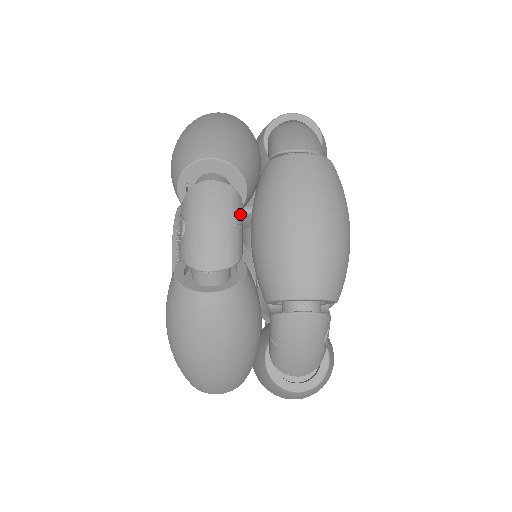
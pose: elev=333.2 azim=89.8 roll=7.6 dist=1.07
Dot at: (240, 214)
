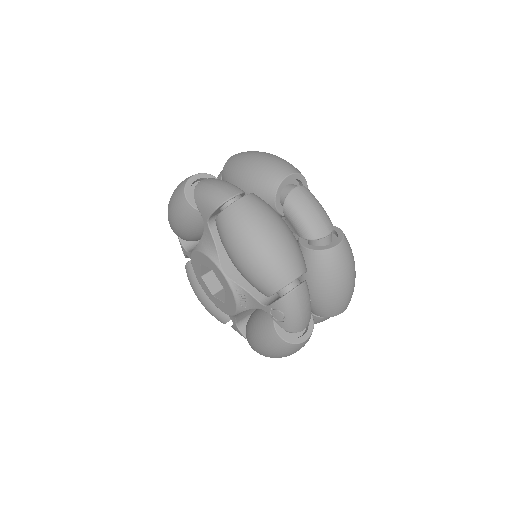
Dot at: occluded
